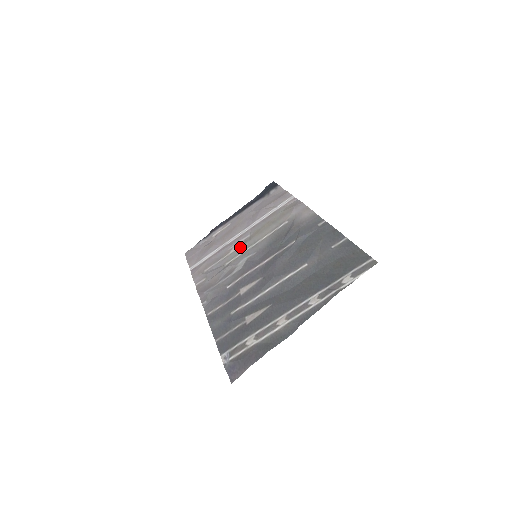
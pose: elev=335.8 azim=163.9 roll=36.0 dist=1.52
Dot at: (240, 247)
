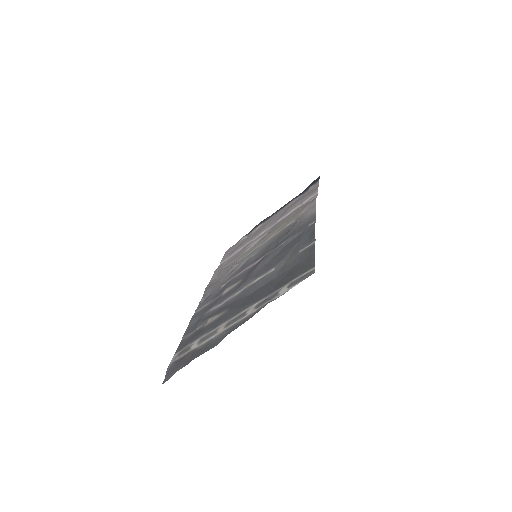
Dot at: (254, 246)
